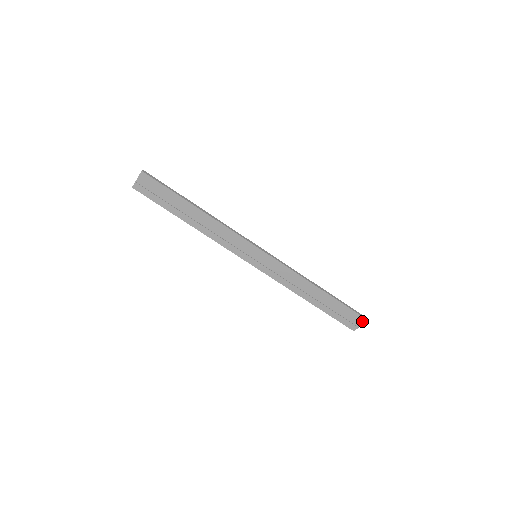
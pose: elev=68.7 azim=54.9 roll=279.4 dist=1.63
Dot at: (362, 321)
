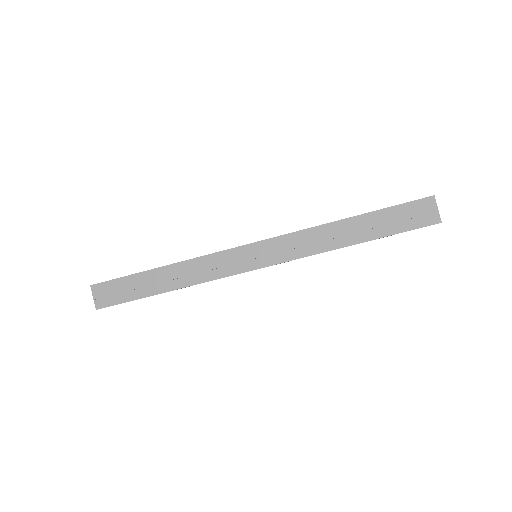
Dot at: (432, 203)
